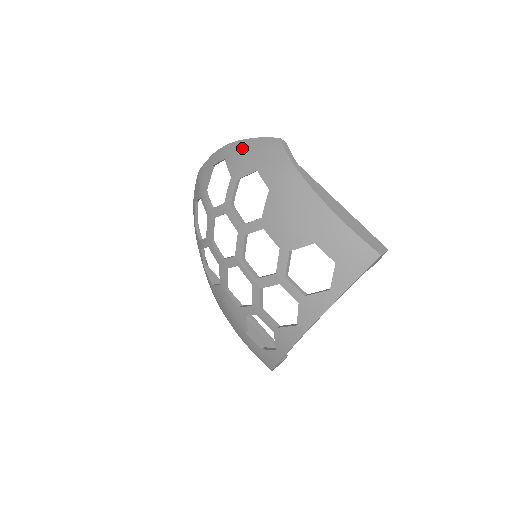
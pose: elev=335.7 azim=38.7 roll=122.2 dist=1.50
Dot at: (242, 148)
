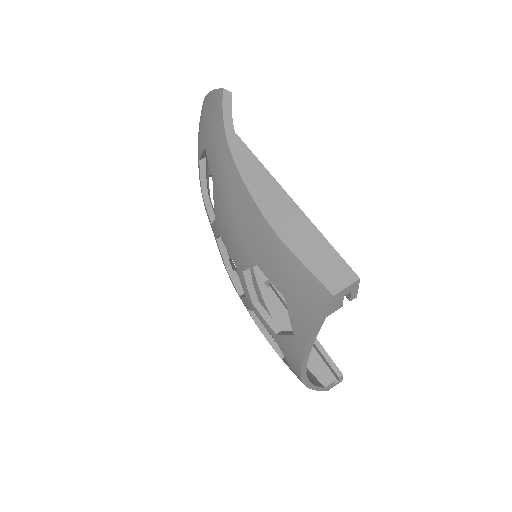
Dot at: (203, 110)
